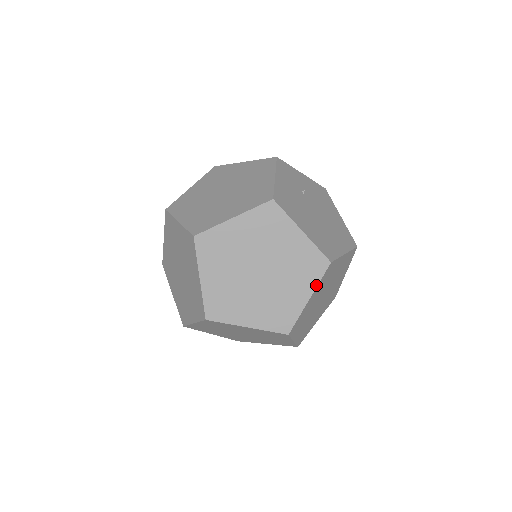
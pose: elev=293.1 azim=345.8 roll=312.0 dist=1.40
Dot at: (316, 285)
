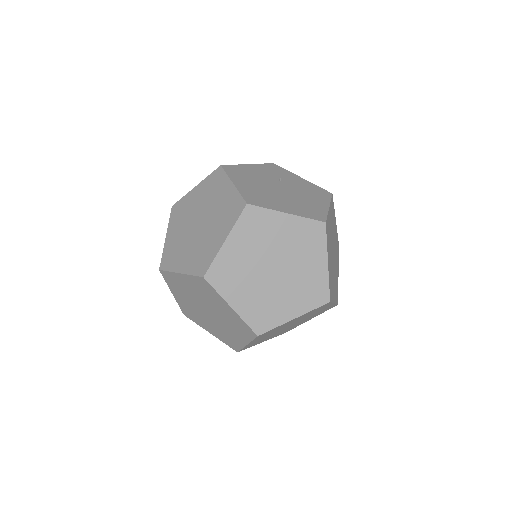
Dot at: (232, 227)
